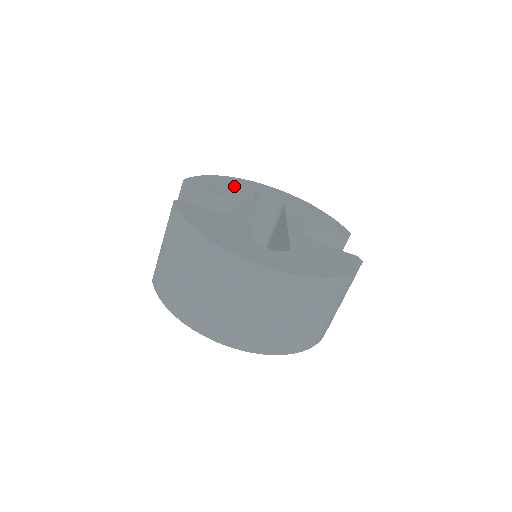
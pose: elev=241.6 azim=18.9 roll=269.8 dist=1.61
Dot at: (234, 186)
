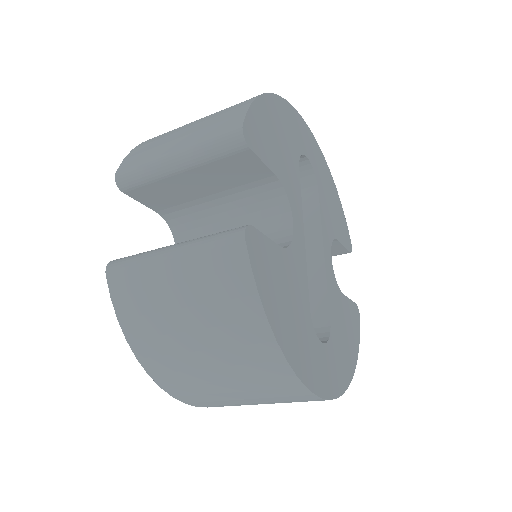
Dot at: (284, 134)
